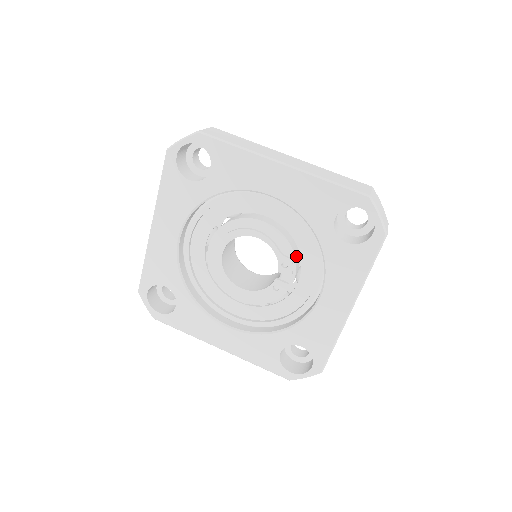
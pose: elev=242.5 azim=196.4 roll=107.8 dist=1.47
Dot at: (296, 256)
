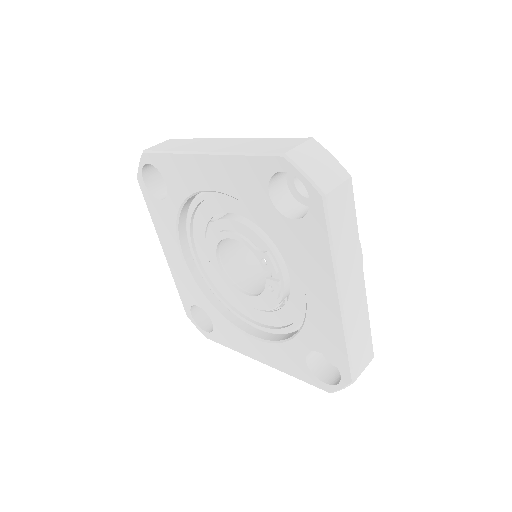
Dot at: (274, 248)
